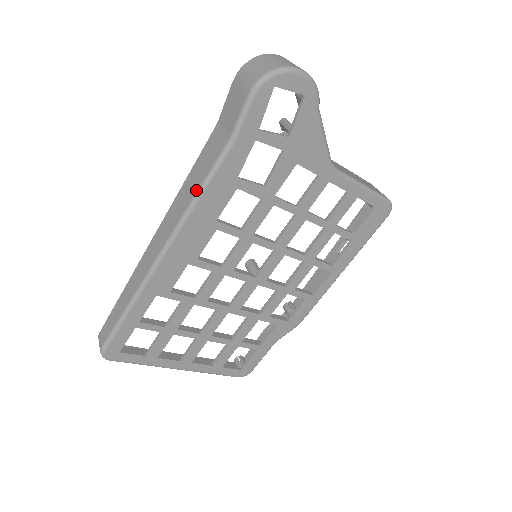
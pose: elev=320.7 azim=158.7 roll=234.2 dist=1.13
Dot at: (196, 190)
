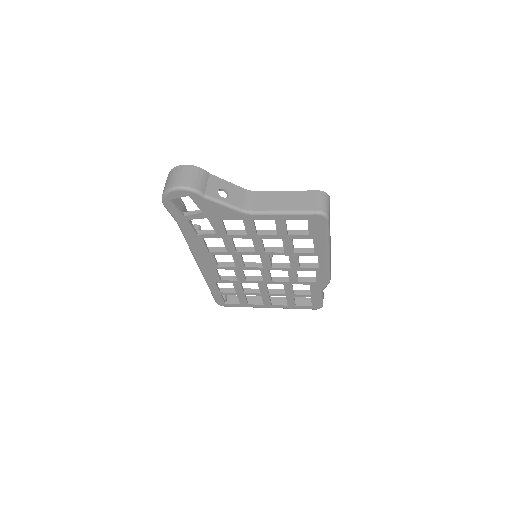
Dot at: occluded
